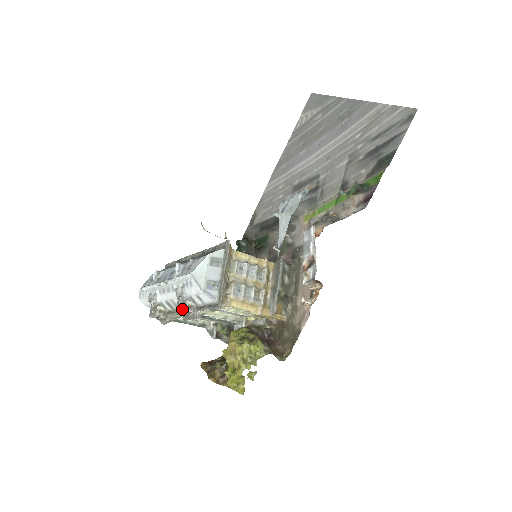
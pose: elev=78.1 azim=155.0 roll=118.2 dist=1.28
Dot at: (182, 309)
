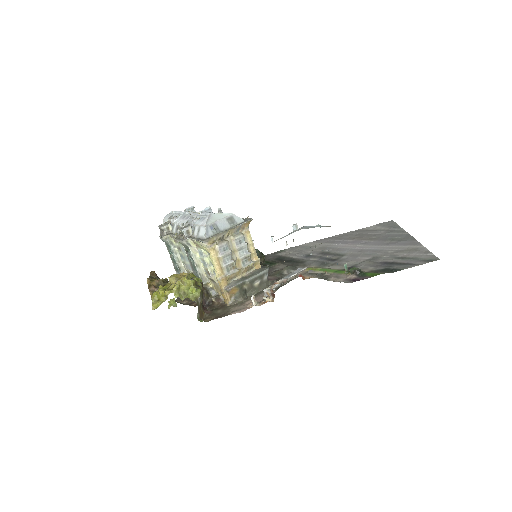
Dot at: (182, 228)
